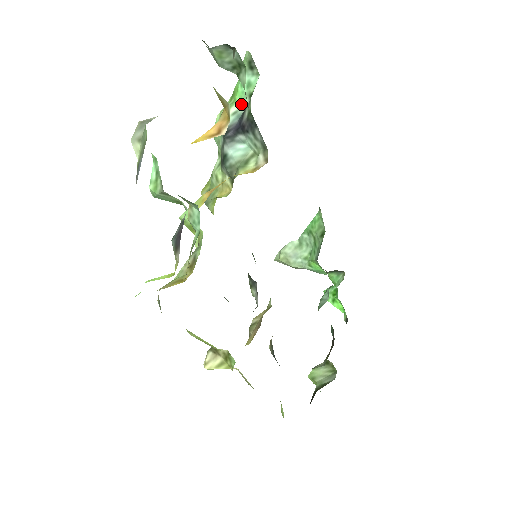
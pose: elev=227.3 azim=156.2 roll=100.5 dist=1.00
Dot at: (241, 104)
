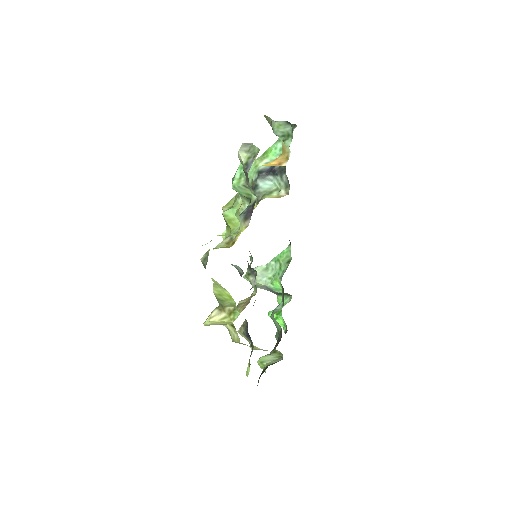
Dot at: (272, 159)
